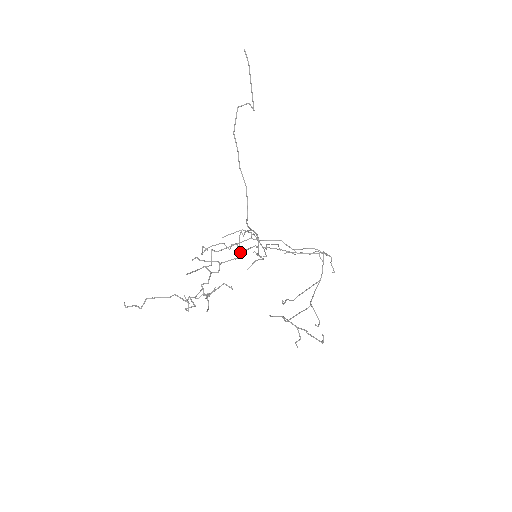
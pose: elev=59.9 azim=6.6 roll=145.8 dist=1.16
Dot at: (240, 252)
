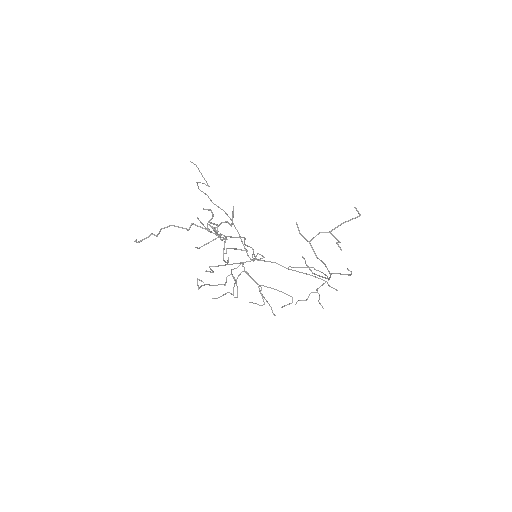
Dot at: (237, 291)
